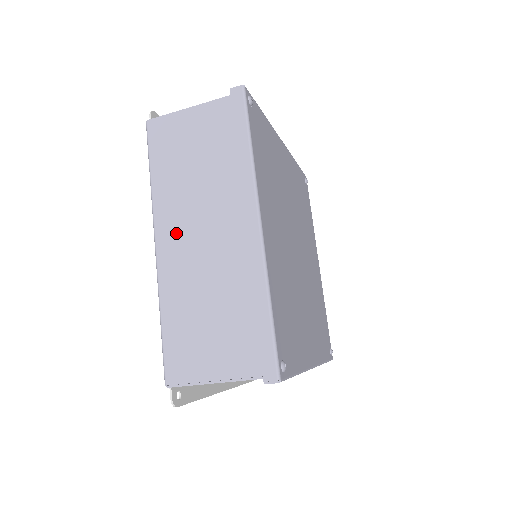
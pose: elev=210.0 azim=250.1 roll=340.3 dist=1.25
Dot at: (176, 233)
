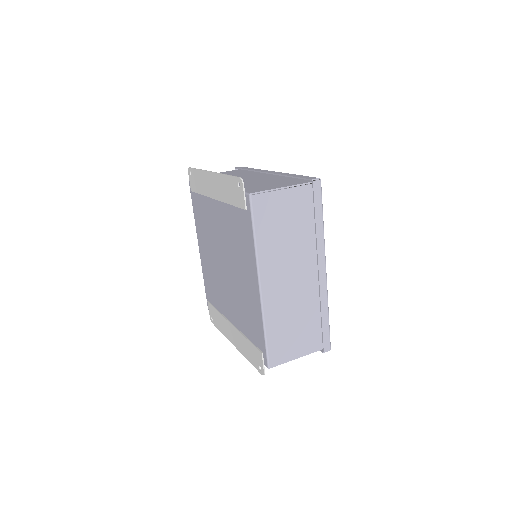
Dot at: (275, 278)
